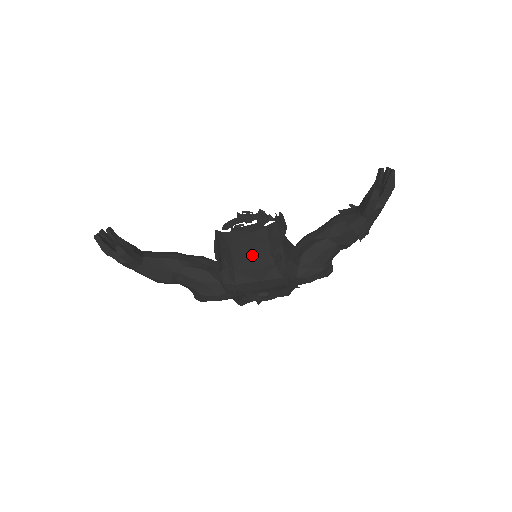
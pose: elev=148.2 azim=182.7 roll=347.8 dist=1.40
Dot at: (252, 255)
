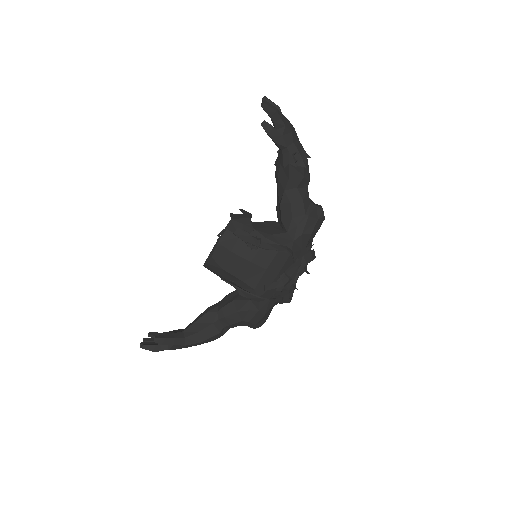
Dot at: (238, 257)
